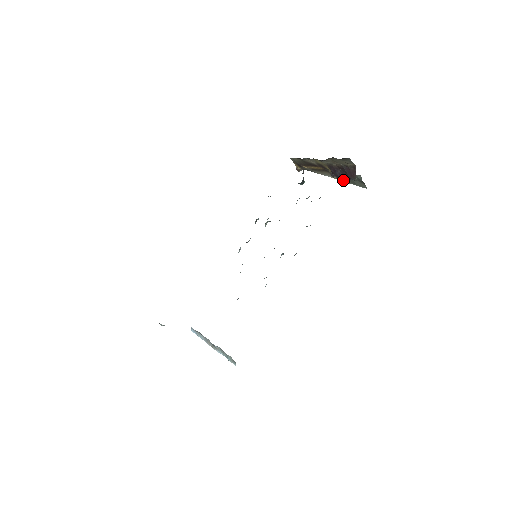
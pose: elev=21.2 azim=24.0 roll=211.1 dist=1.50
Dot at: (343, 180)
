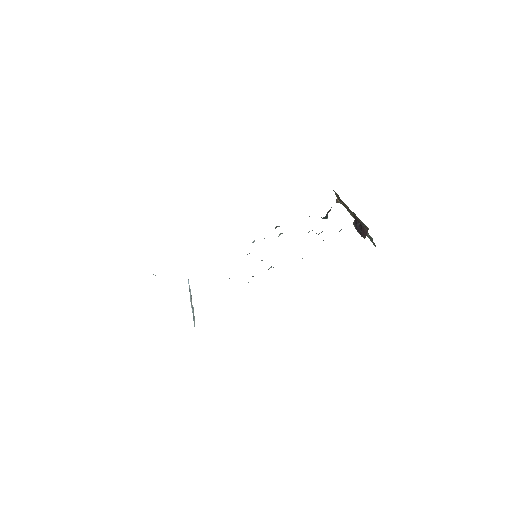
Dot at: occluded
